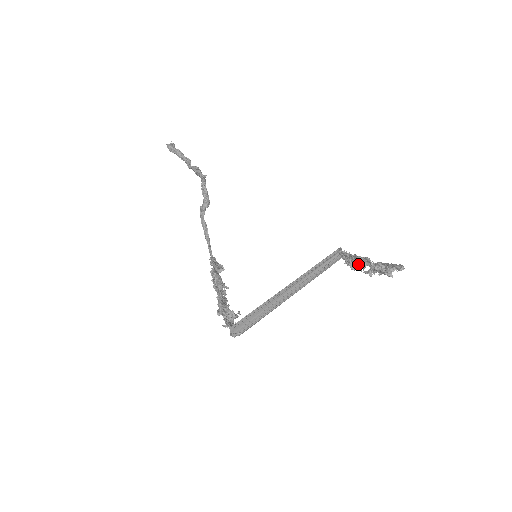
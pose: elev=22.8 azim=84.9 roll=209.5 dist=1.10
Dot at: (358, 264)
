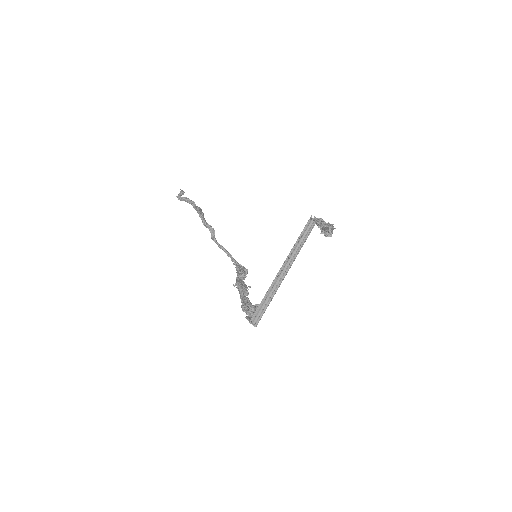
Dot at: occluded
